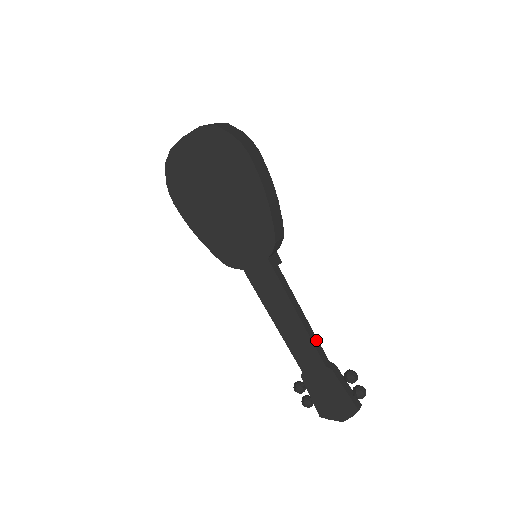
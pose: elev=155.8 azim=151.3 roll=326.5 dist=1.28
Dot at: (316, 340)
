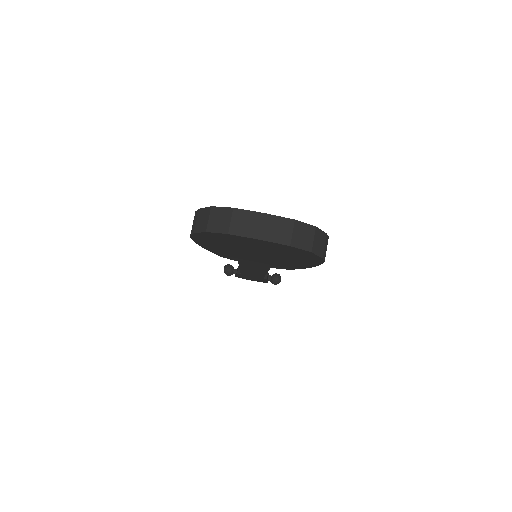
Dot at: occluded
